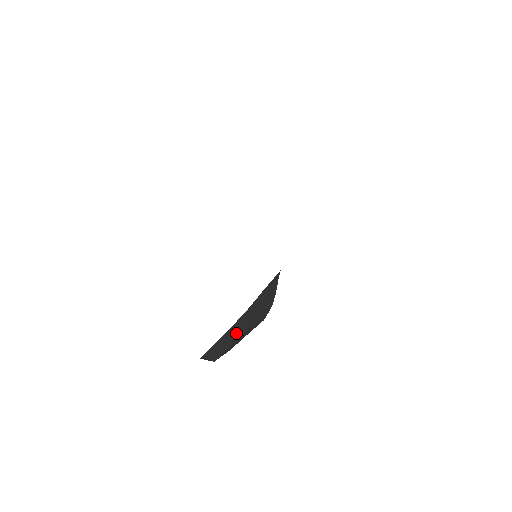
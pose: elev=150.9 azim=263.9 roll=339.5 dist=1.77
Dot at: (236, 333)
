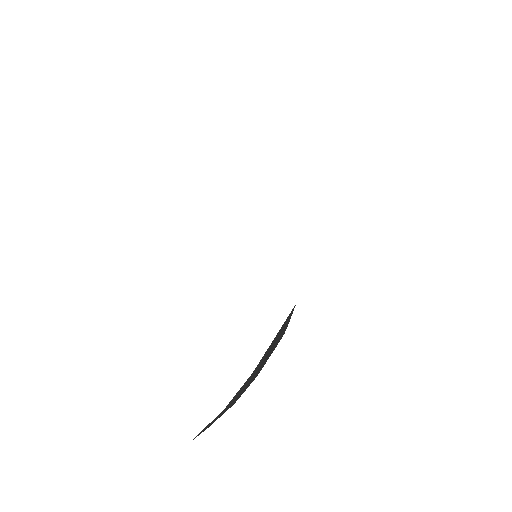
Dot at: (239, 395)
